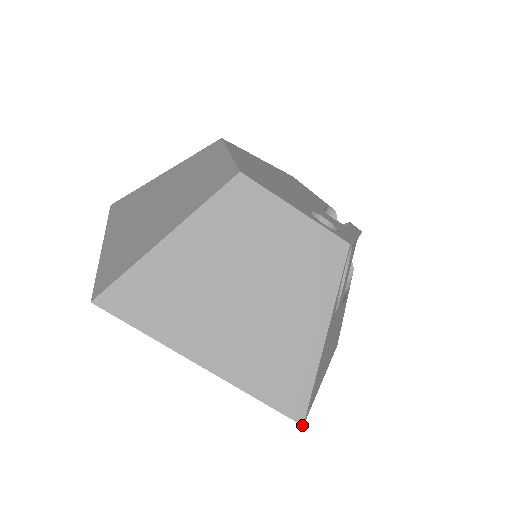
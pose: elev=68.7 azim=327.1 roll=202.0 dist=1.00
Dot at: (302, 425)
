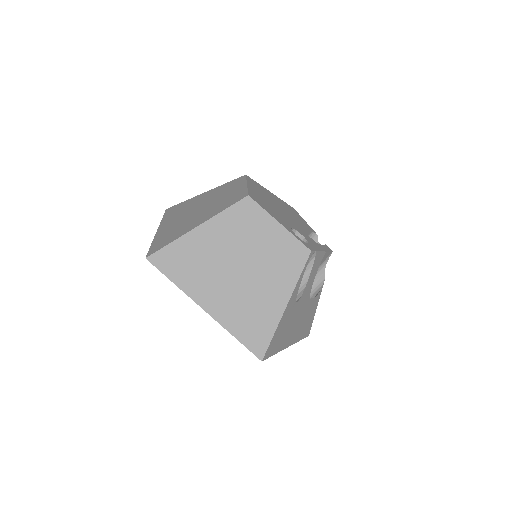
Dot at: occluded
